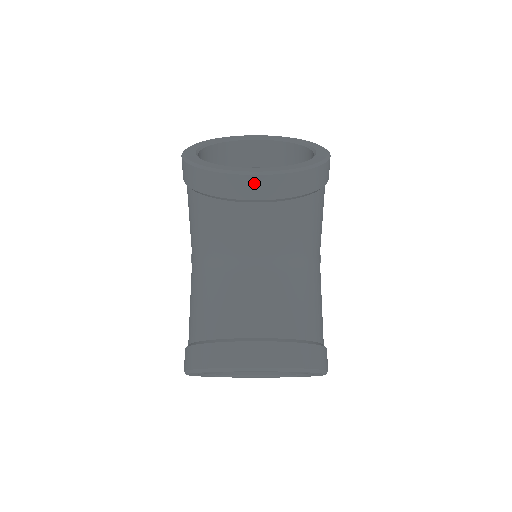
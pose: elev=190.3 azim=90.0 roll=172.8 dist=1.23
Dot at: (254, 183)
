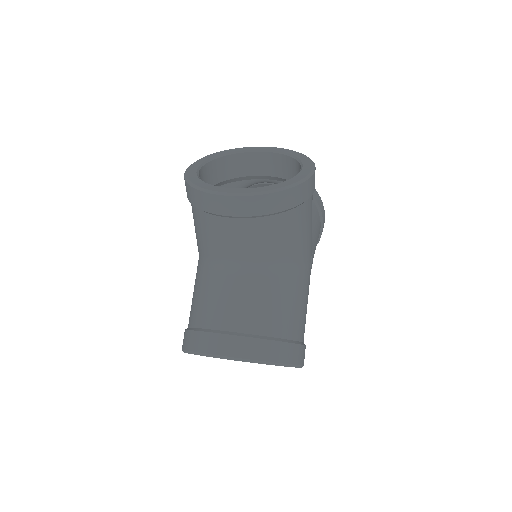
Dot at: (230, 202)
